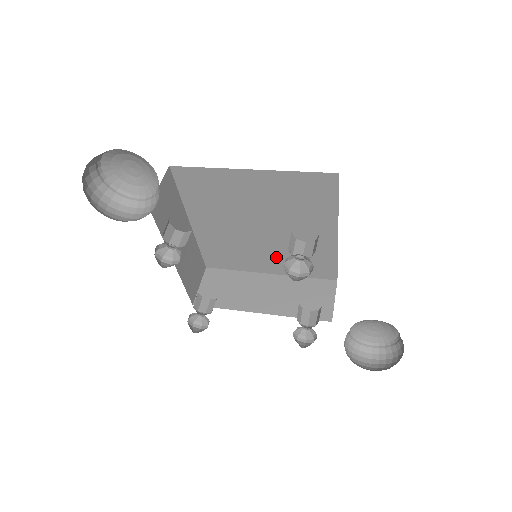
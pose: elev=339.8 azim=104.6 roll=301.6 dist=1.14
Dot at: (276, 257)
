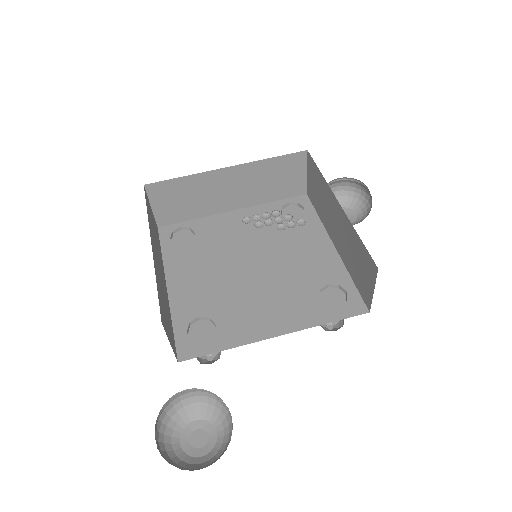
Dot at: occluded
